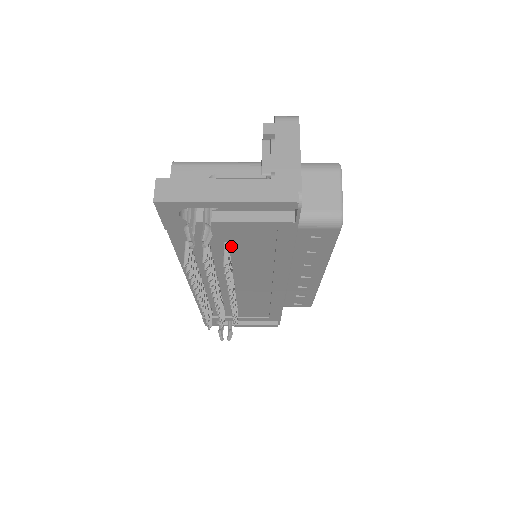
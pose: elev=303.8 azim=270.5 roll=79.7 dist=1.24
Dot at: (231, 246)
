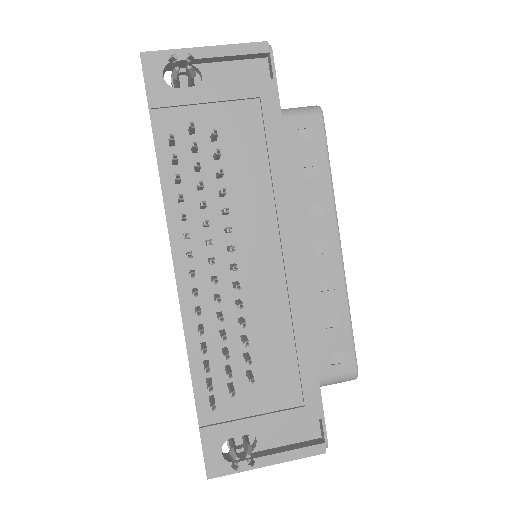
Dot at: (219, 148)
